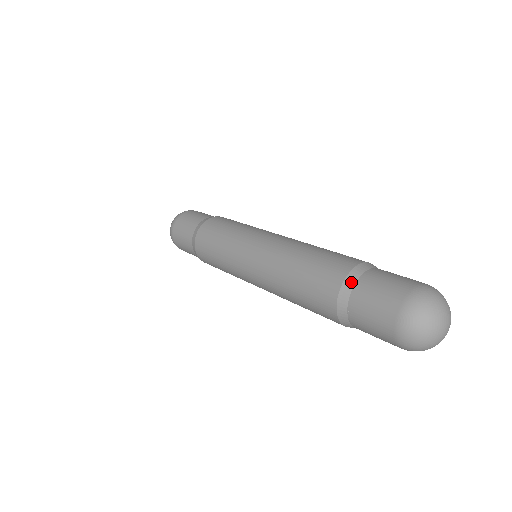
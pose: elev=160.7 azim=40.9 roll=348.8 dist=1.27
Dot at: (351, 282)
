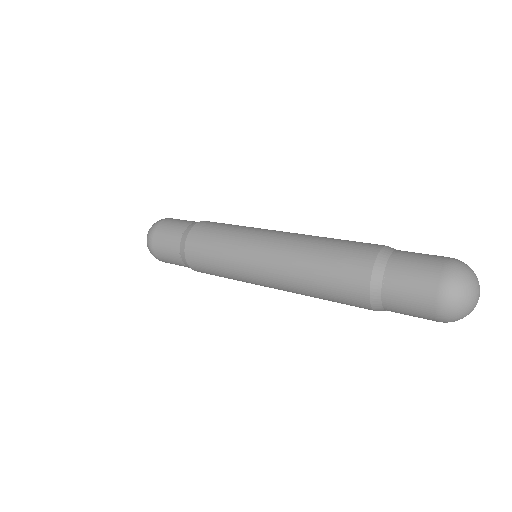
Dot at: (382, 263)
